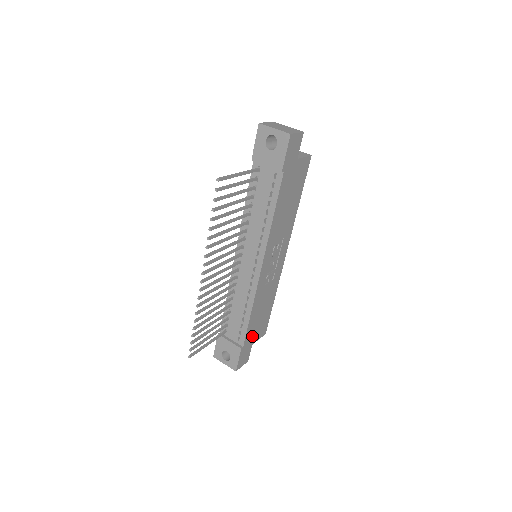
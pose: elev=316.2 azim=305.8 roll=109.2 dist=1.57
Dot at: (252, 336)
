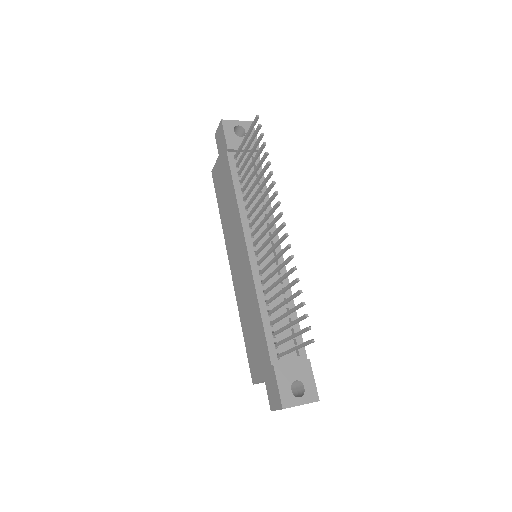
Dot at: occluded
